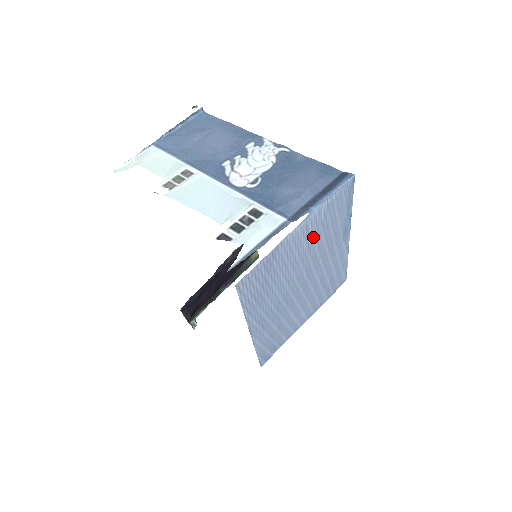
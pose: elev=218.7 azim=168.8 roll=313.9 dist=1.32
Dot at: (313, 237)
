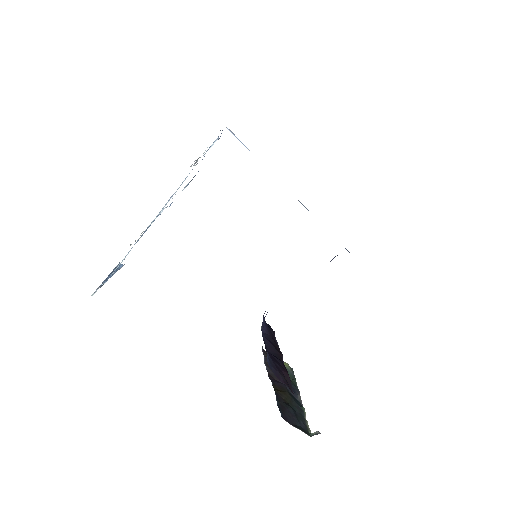
Dot at: occluded
